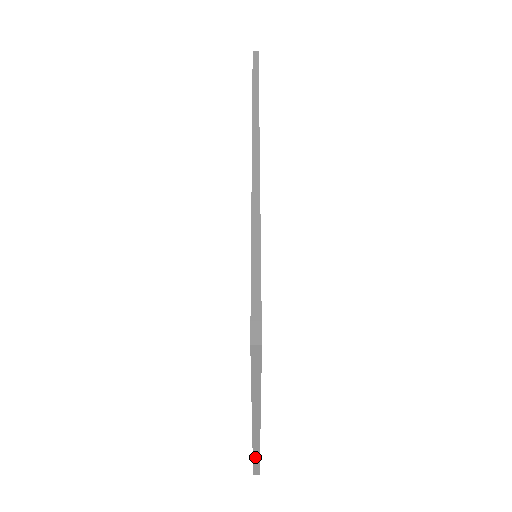
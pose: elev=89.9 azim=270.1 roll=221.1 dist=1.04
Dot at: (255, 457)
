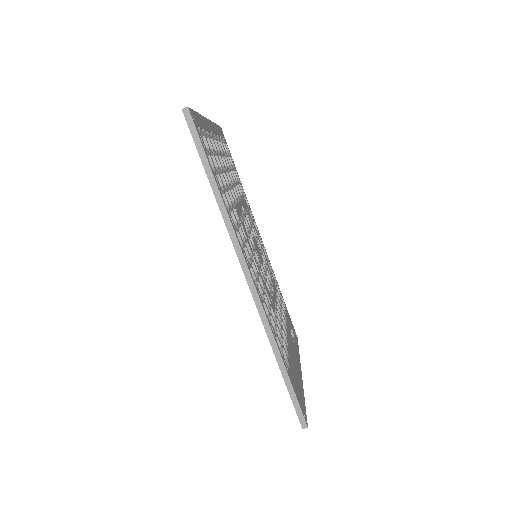
Dot at: occluded
